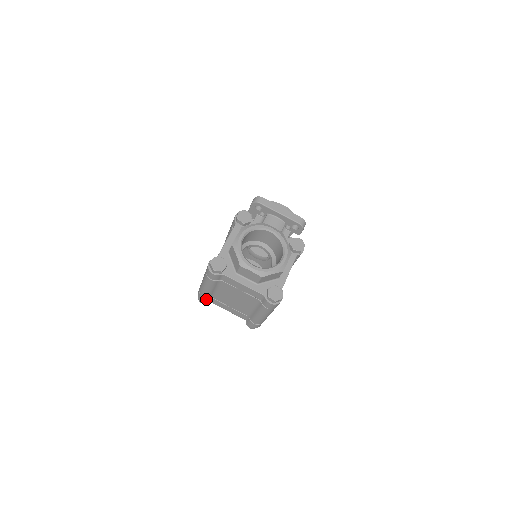
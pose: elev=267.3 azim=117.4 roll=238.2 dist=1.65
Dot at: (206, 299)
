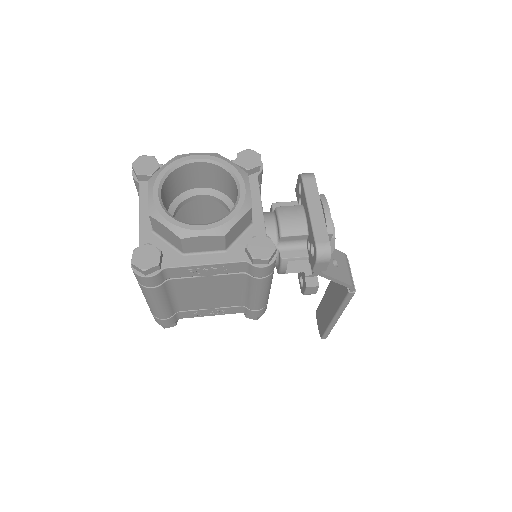
Dot at: occluded
